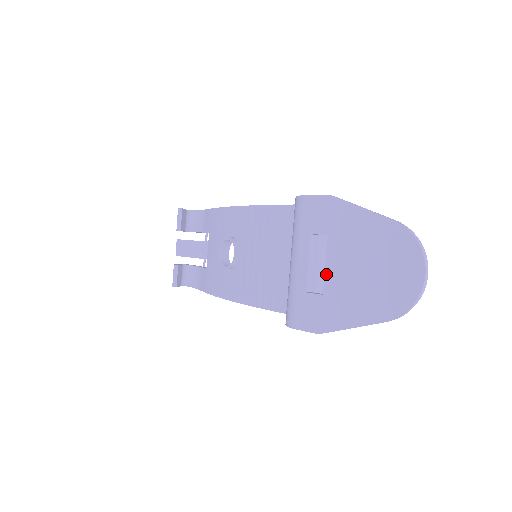
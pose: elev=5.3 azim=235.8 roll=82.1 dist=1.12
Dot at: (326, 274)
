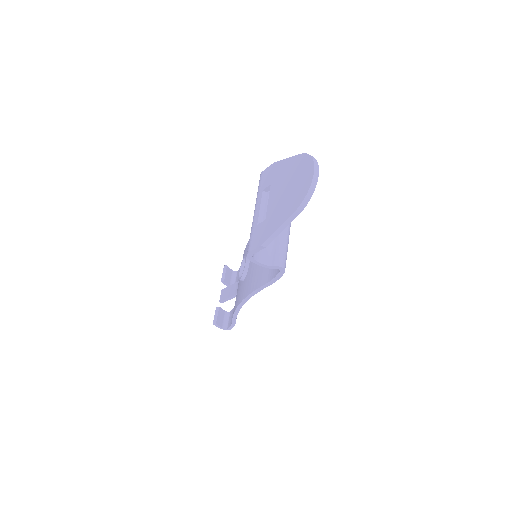
Dot at: (268, 206)
